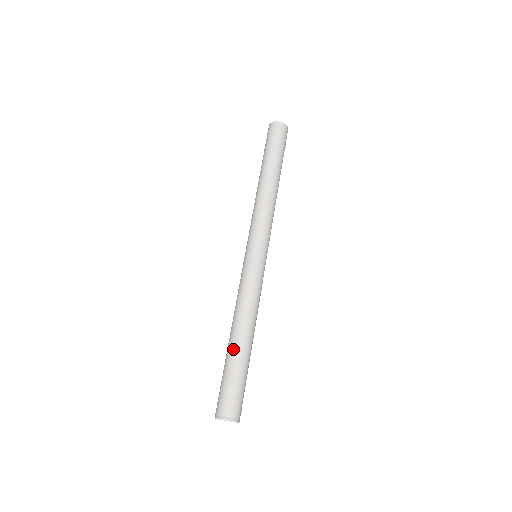
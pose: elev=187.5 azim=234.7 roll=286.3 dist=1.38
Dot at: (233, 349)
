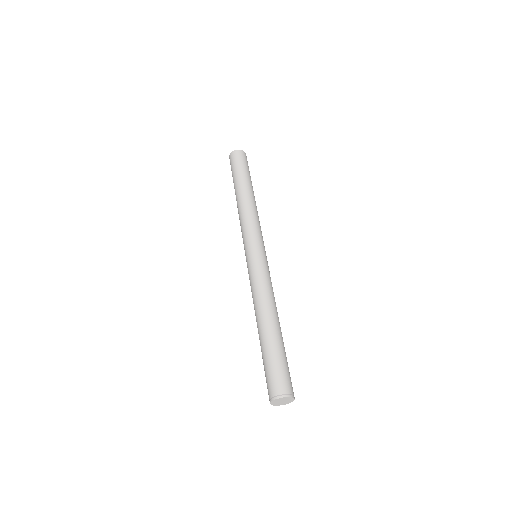
Dot at: (267, 334)
